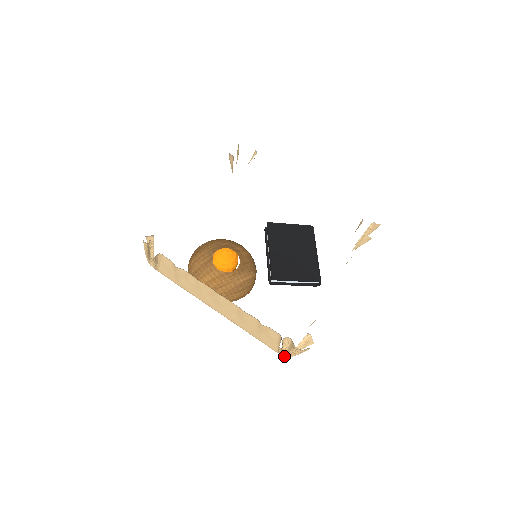
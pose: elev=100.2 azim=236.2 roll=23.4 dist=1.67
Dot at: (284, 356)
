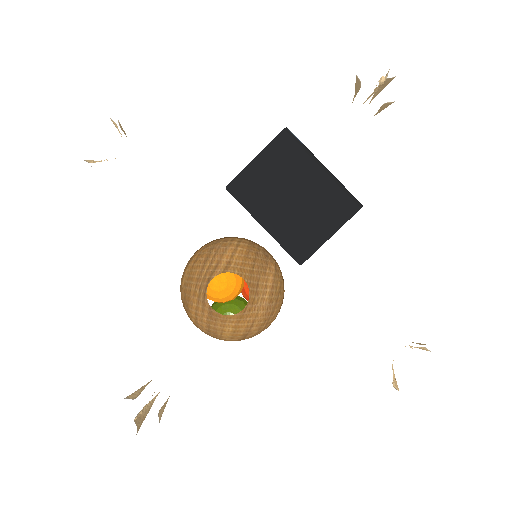
Dot at: occluded
